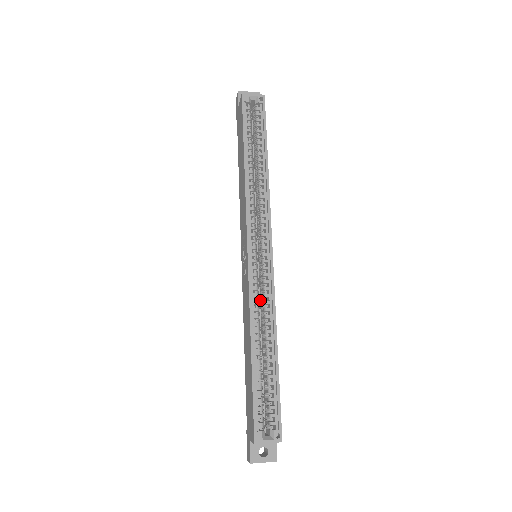
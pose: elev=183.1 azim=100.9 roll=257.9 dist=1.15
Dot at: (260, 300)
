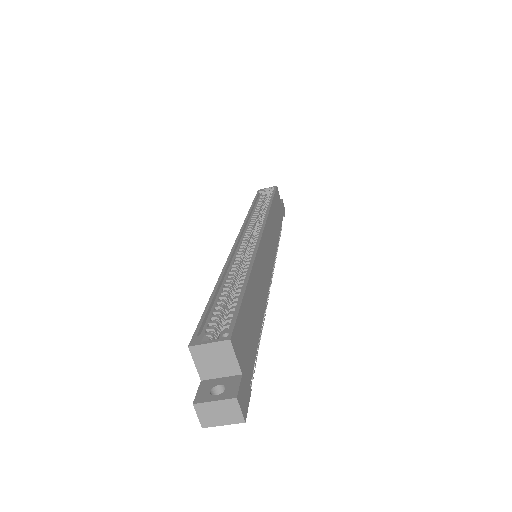
Dot at: occluded
